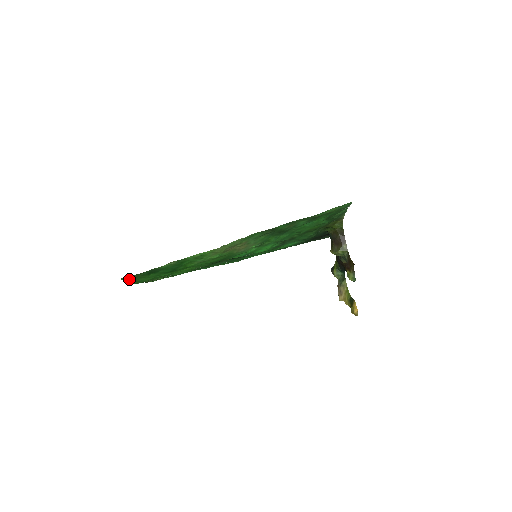
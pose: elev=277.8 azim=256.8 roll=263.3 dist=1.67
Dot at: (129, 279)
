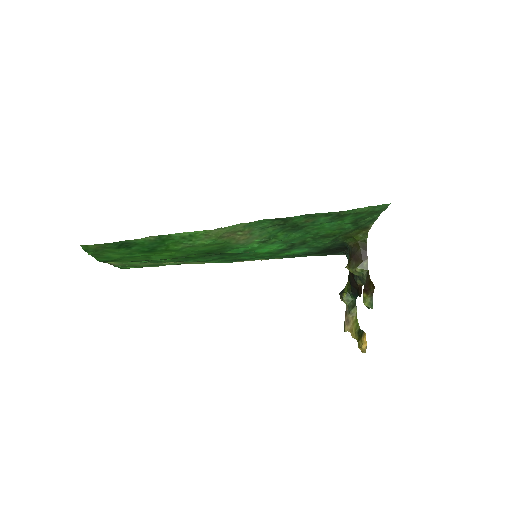
Dot at: (92, 249)
